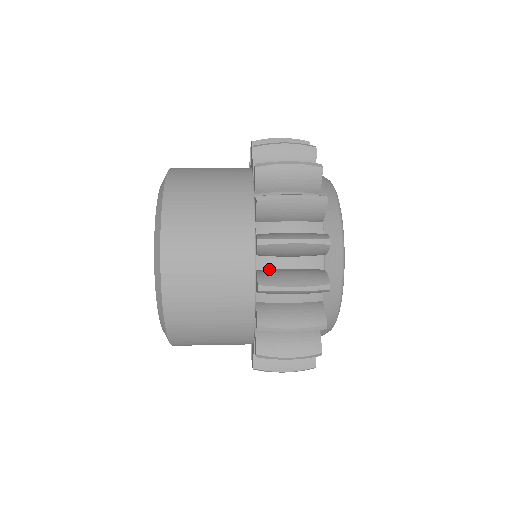
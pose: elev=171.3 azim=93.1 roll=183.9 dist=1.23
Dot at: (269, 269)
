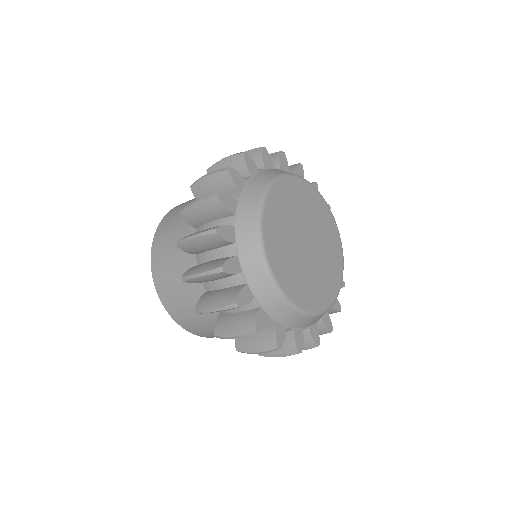
Dot at: occluded
